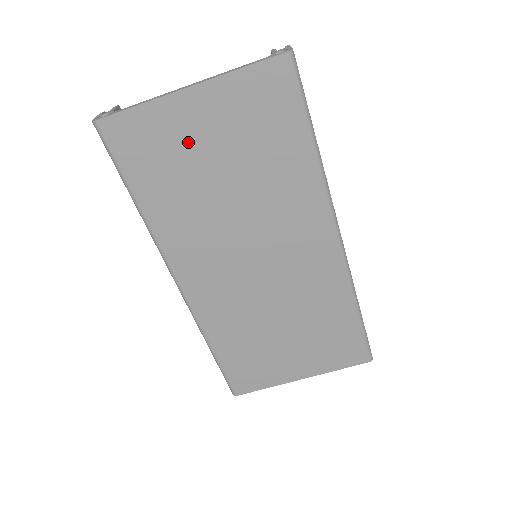
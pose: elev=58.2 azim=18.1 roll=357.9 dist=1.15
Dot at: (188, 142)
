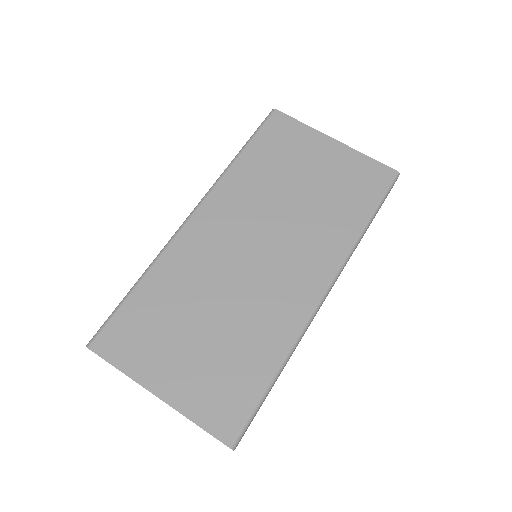
Dot at: (305, 156)
